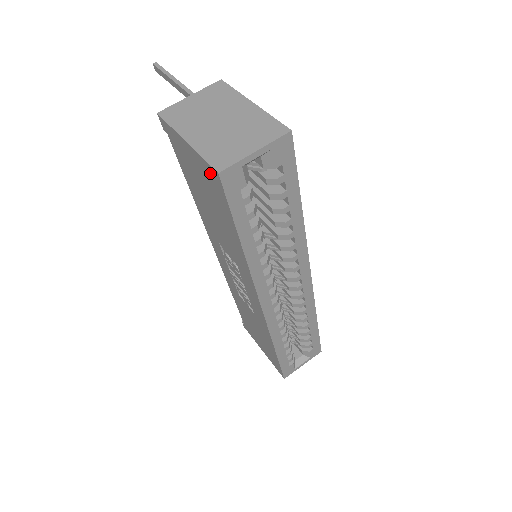
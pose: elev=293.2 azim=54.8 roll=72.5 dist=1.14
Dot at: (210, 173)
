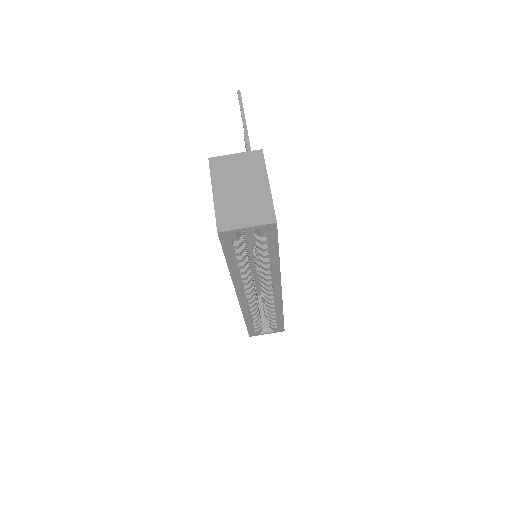
Dot at: occluded
